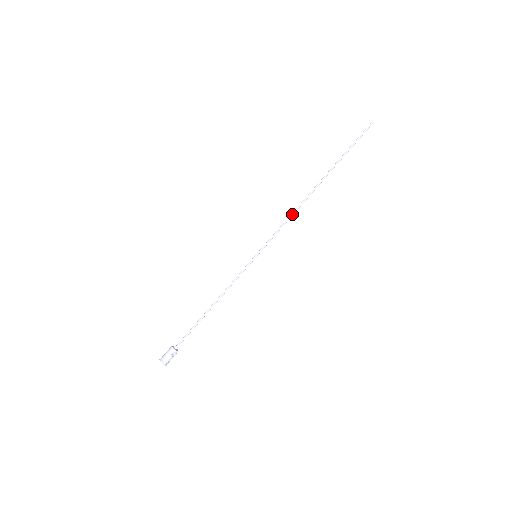
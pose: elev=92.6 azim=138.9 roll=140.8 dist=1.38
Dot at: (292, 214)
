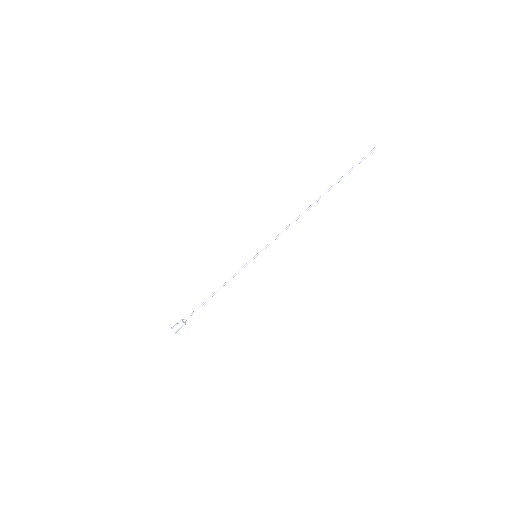
Dot at: occluded
